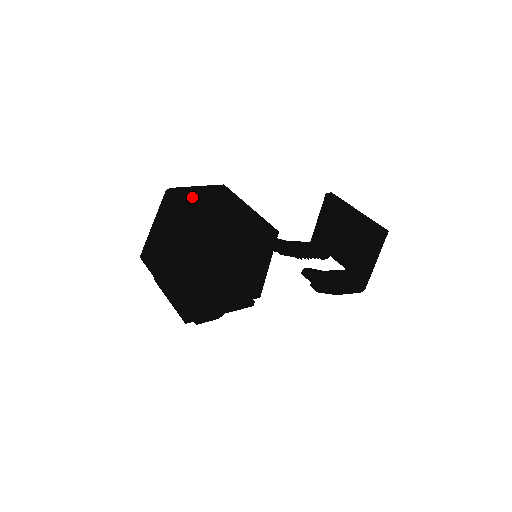
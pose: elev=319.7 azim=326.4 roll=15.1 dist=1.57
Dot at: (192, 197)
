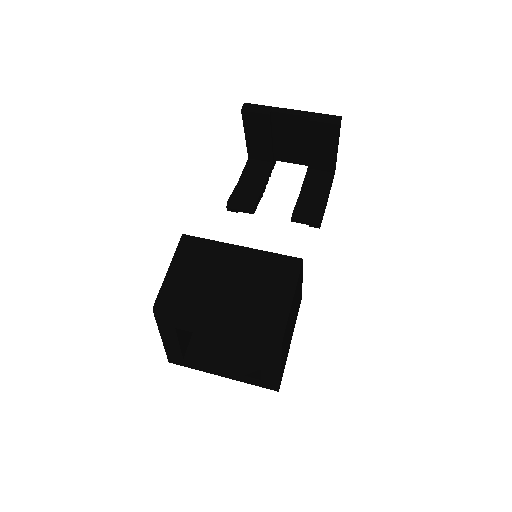
Dot at: (187, 296)
